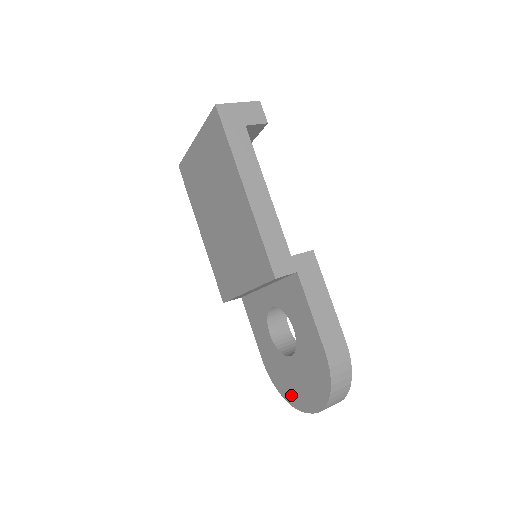
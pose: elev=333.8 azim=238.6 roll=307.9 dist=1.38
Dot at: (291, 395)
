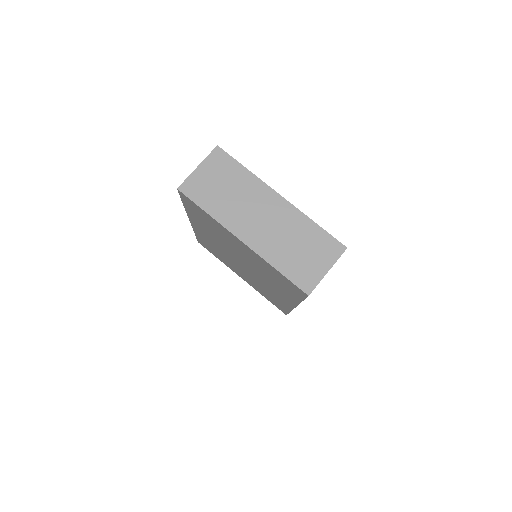
Dot at: occluded
